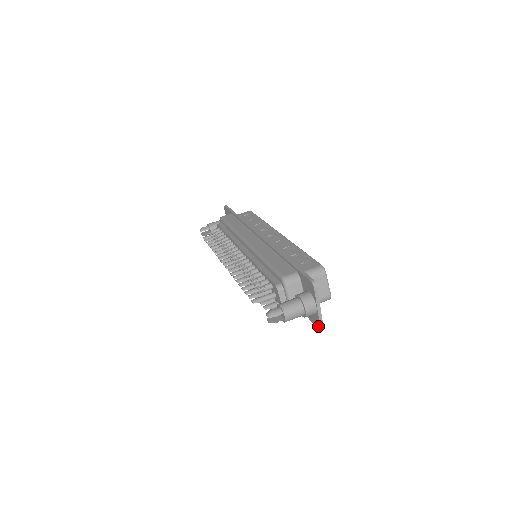
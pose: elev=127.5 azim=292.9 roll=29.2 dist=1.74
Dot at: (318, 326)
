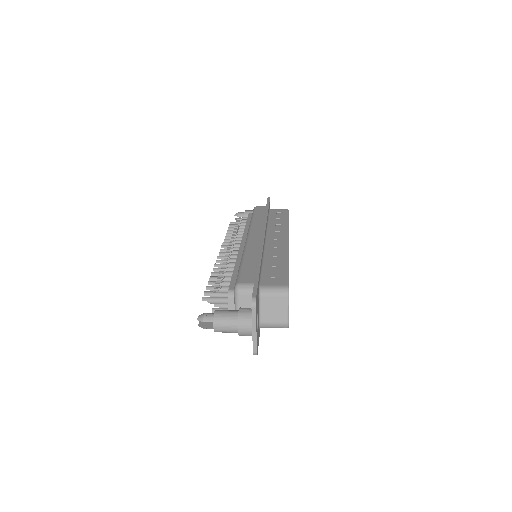
Dot at: (253, 351)
